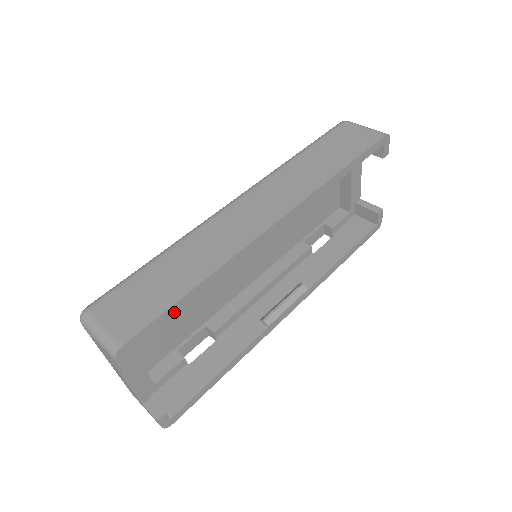
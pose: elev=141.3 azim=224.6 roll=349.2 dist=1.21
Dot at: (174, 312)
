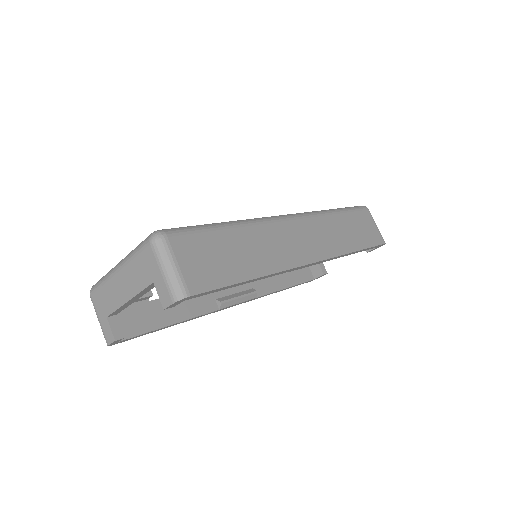
Dot at: (227, 288)
